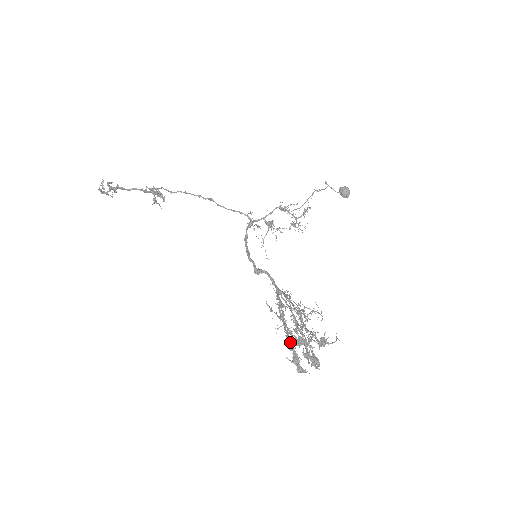
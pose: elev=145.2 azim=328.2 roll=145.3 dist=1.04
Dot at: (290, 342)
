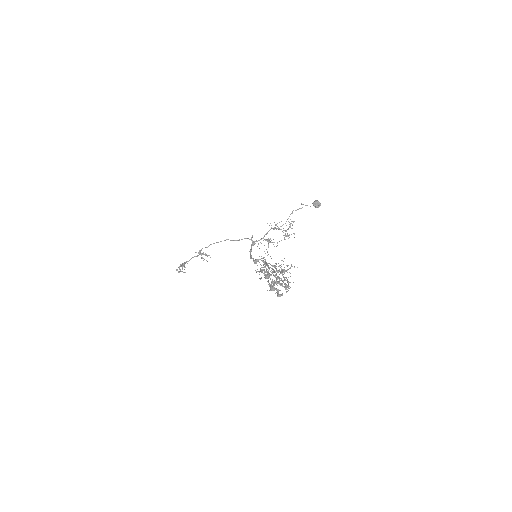
Dot at: occluded
